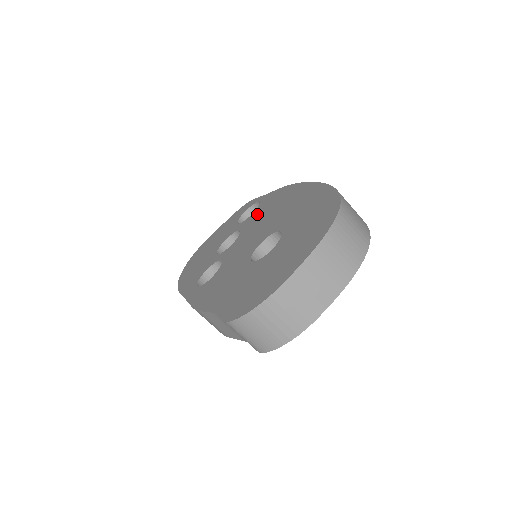
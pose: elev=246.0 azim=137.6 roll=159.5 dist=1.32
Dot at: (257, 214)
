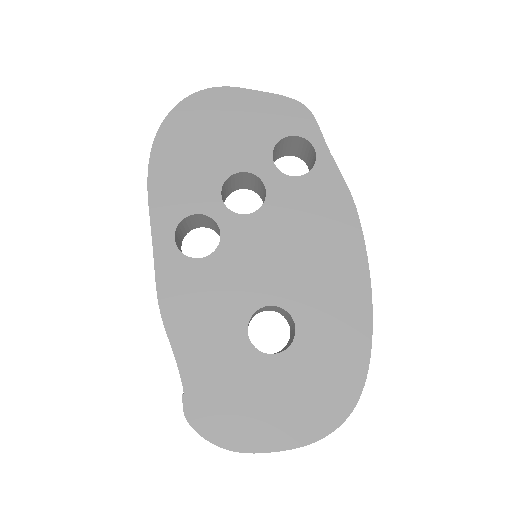
Dot at: (299, 199)
